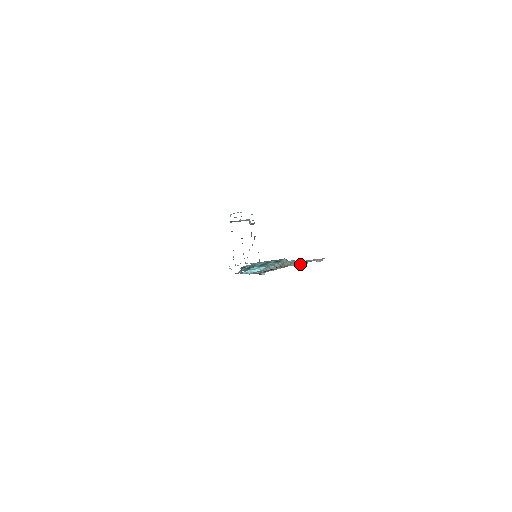
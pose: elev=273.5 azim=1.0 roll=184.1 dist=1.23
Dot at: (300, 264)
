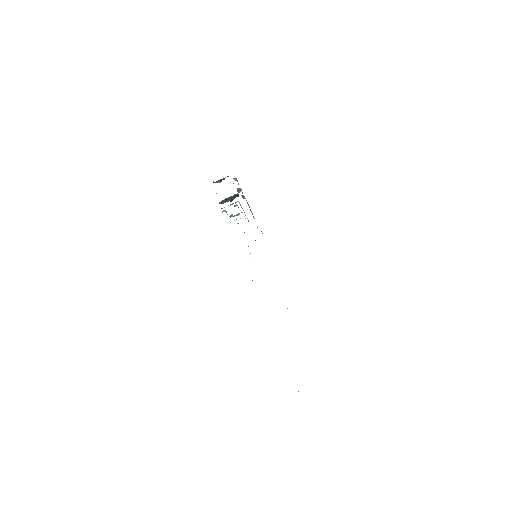
Dot at: occluded
